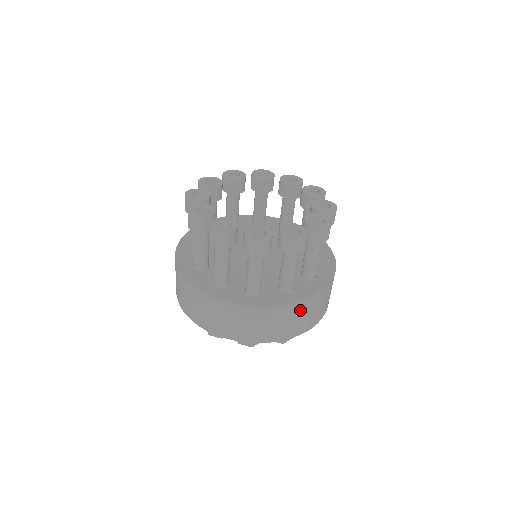
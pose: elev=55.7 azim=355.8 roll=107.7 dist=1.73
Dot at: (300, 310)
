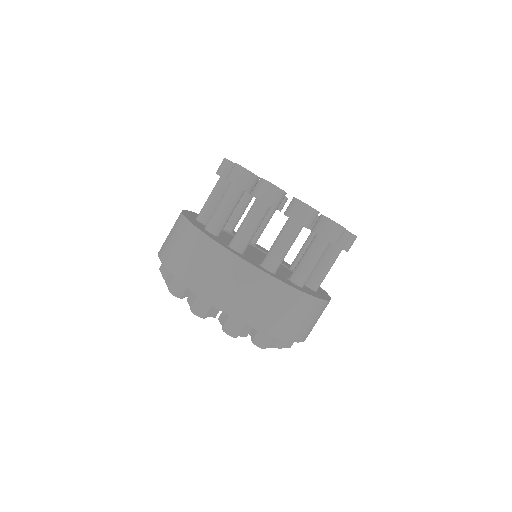
Dot at: (307, 308)
